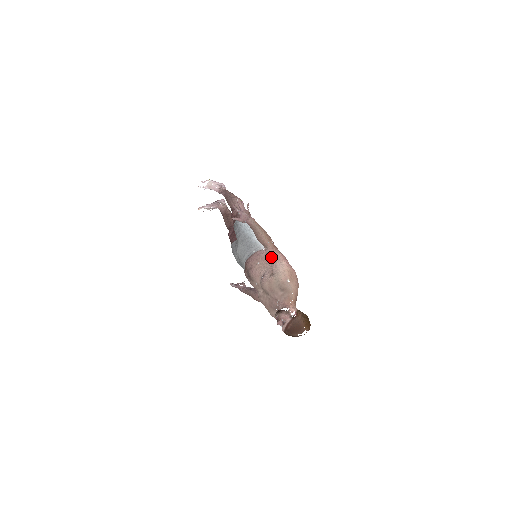
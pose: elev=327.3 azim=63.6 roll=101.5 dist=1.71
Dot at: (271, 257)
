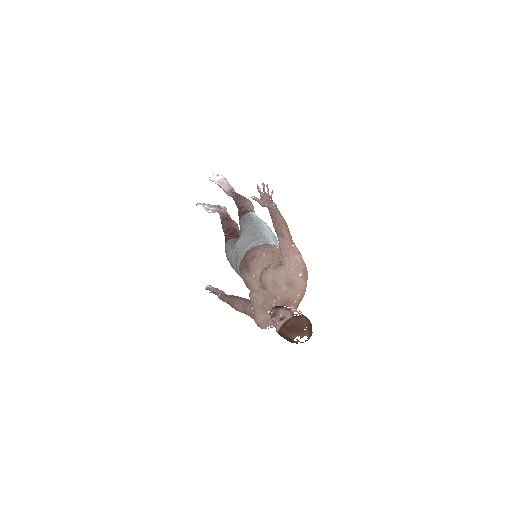
Dot at: (286, 246)
